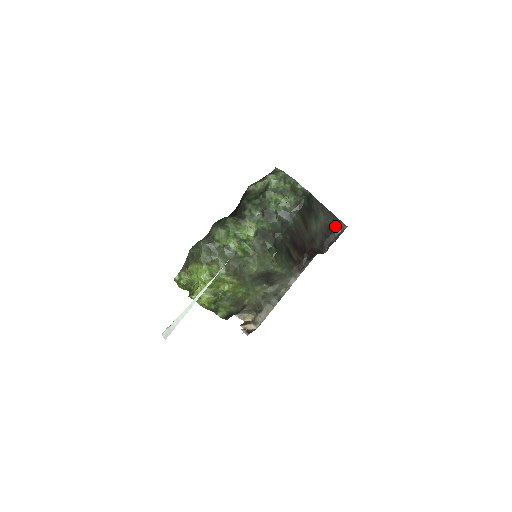
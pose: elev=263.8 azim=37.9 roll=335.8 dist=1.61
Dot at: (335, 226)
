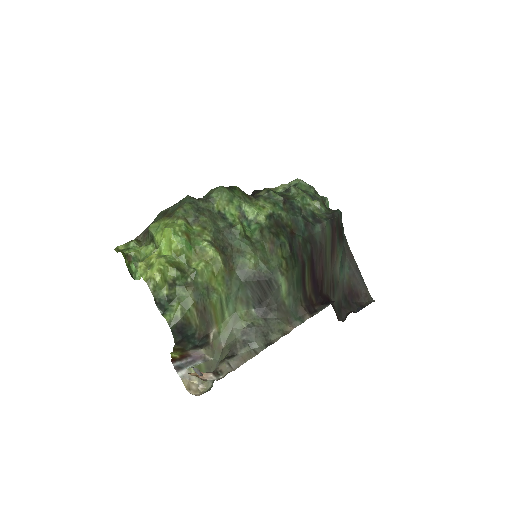
Dot at: (359, 293)
